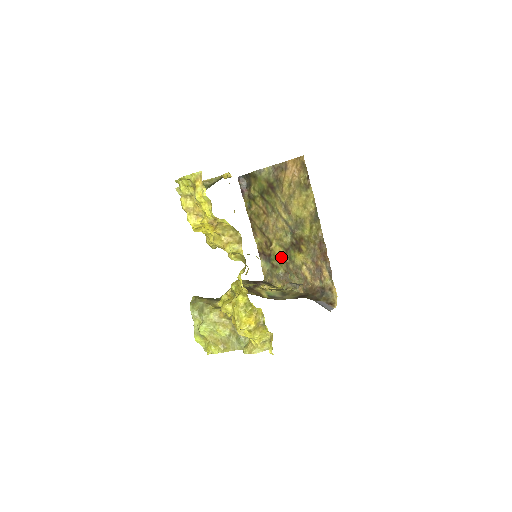
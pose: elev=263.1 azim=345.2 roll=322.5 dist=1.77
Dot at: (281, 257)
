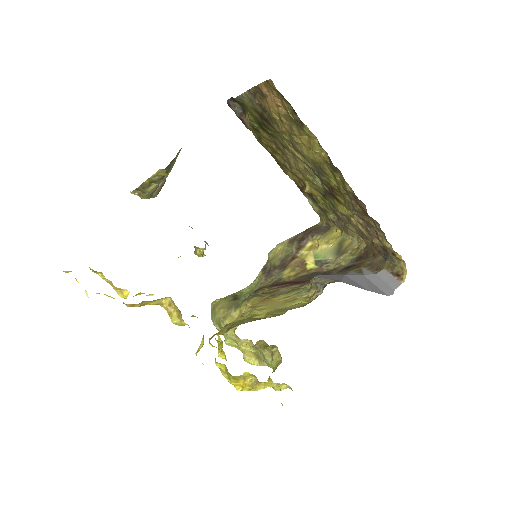
Dot at: (323, 201)
